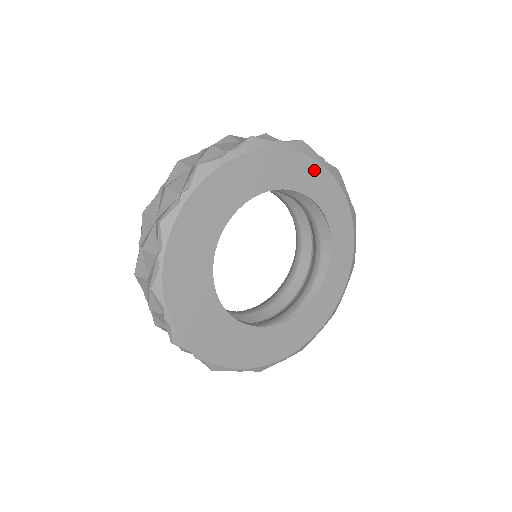
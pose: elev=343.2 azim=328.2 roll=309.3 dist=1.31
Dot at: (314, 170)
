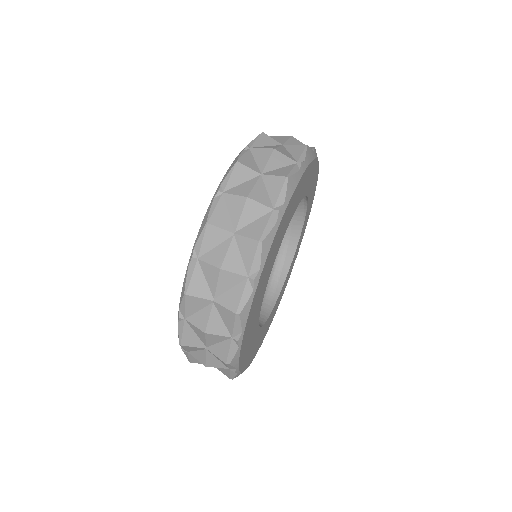
Dot at: (316, 176)
